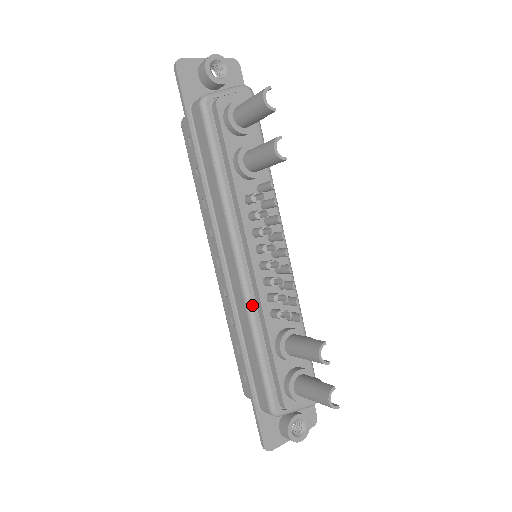
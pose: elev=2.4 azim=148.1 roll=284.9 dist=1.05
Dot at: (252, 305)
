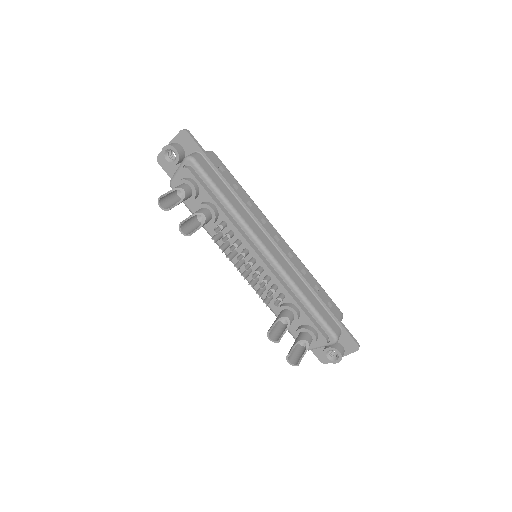
Dot at: occluded
